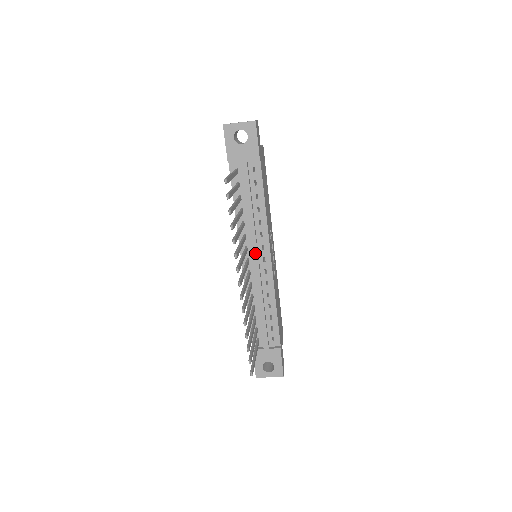
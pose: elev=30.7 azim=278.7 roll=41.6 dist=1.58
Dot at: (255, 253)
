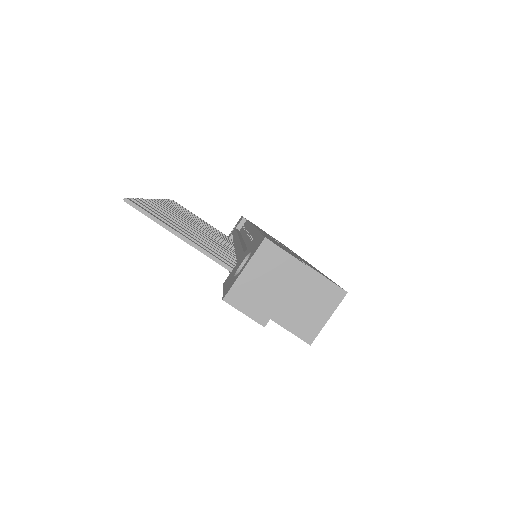
Dot at: occluded
